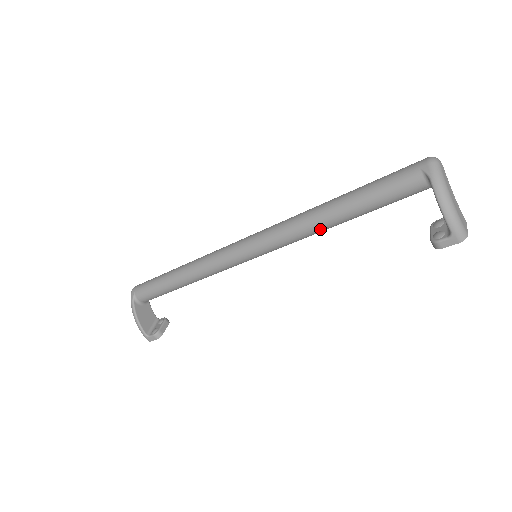
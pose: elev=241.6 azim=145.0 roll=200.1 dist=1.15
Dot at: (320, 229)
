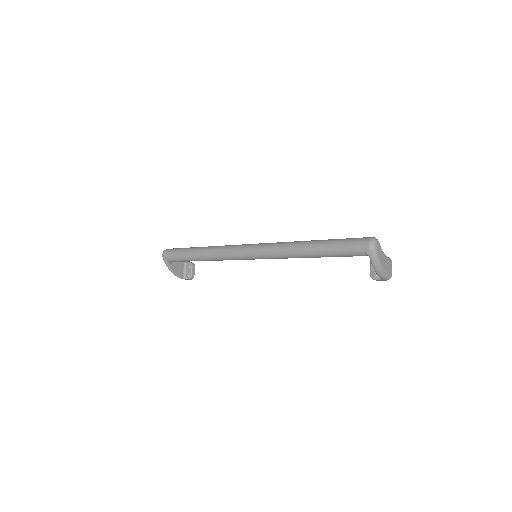
Dot at: occluded
